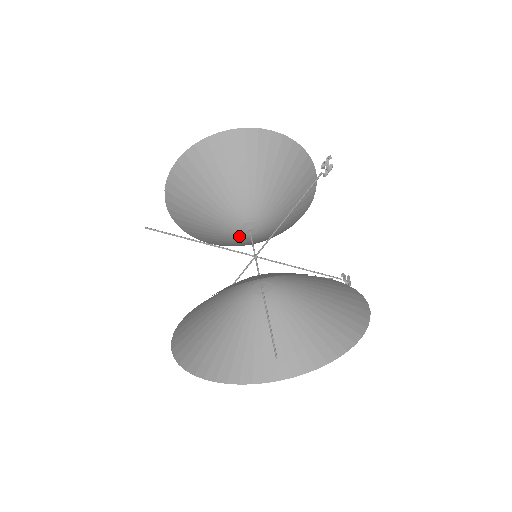
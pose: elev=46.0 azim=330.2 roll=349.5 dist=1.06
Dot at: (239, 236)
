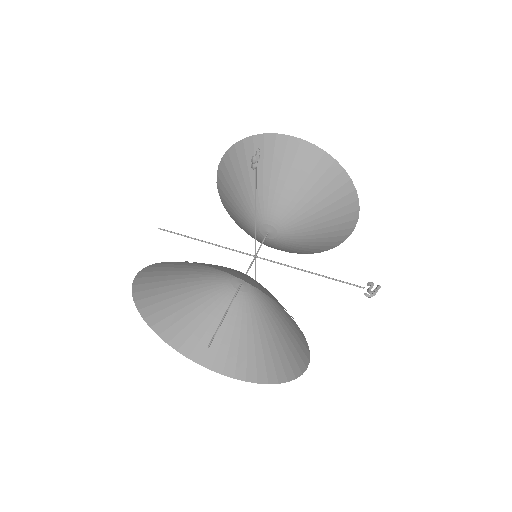
Dot at: (265, 239)
